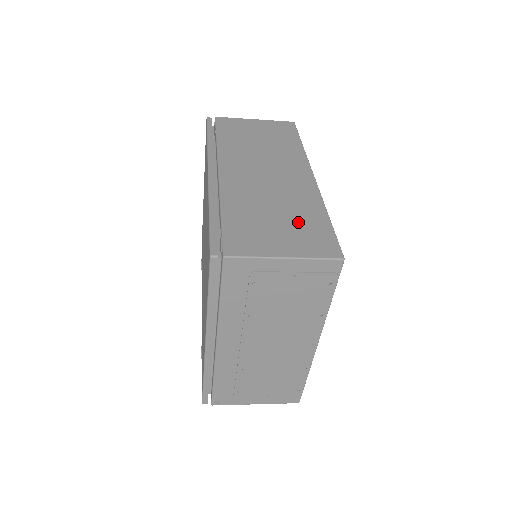
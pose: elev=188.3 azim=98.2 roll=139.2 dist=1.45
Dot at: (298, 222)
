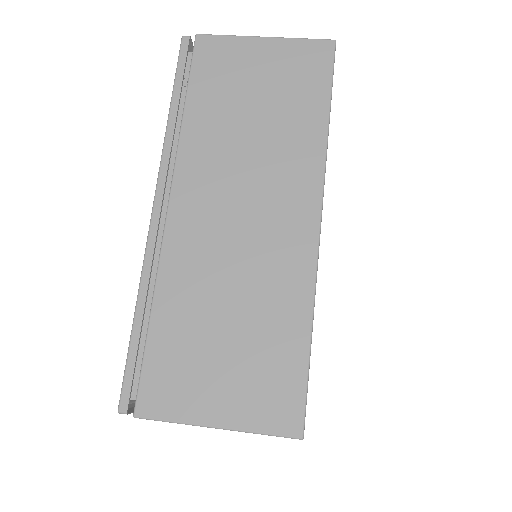
Dot at: (258, 346)
